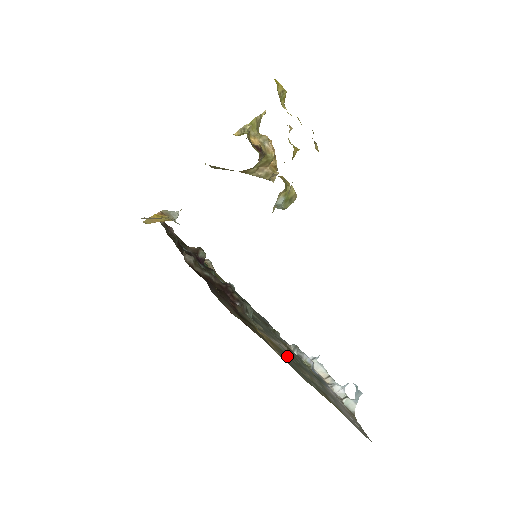
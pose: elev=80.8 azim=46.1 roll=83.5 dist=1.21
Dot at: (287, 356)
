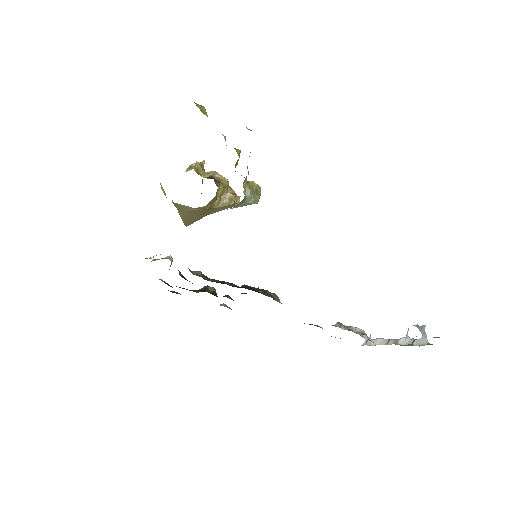
Dot at: occluded
